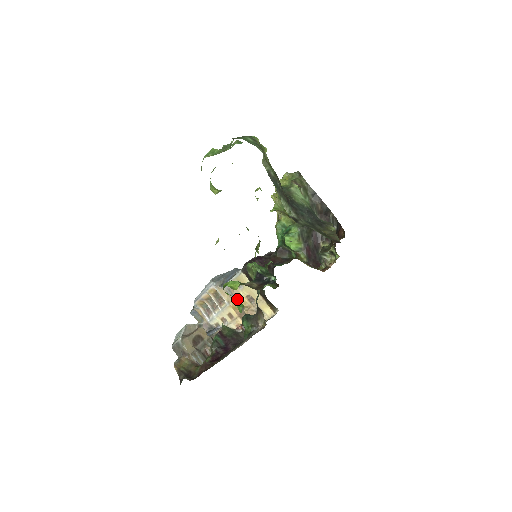
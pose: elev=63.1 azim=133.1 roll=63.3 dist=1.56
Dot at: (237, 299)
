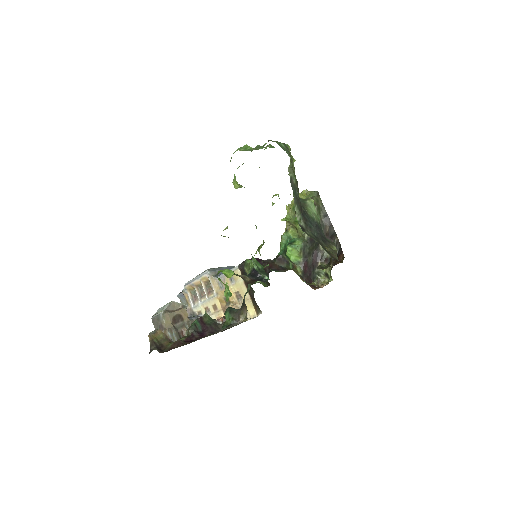
Dot at: (227, 288)
